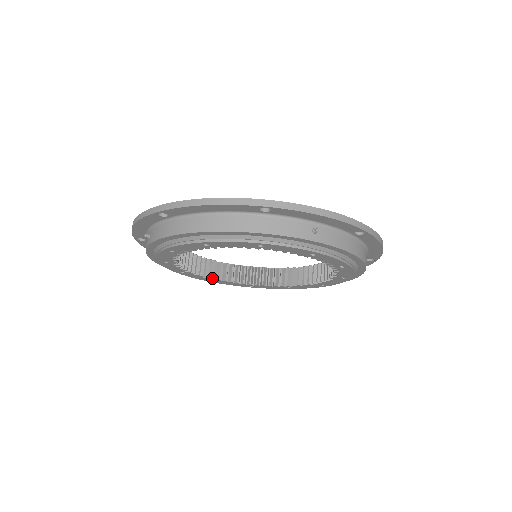
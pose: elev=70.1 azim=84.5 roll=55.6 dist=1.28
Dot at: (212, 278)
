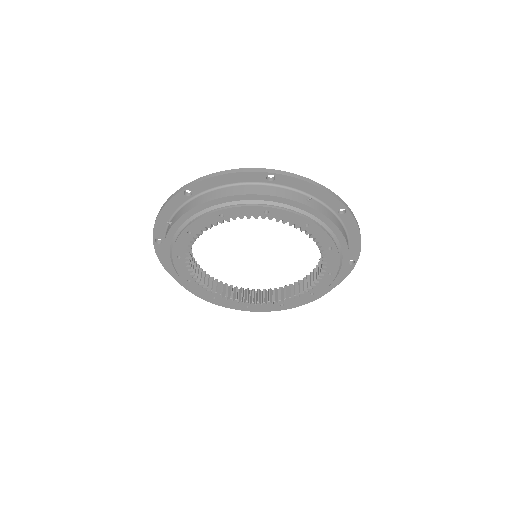
Dot at: (214, 292)
